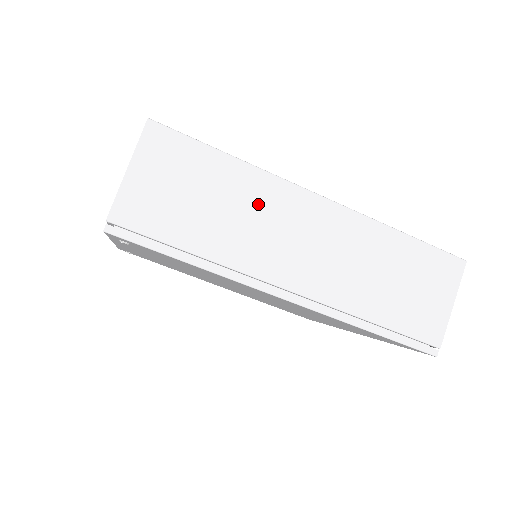
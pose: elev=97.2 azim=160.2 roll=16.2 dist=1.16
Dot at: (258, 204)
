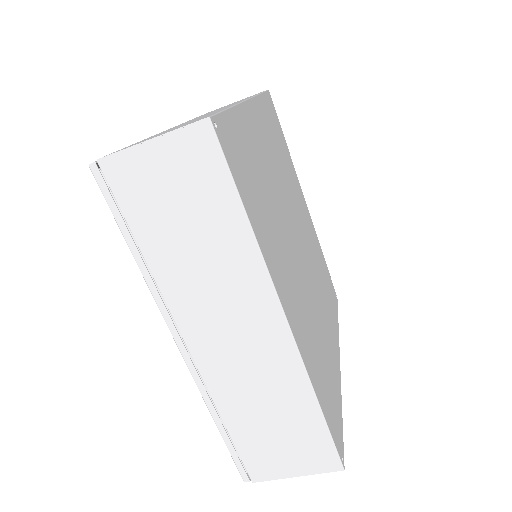
Dot at: occluded
